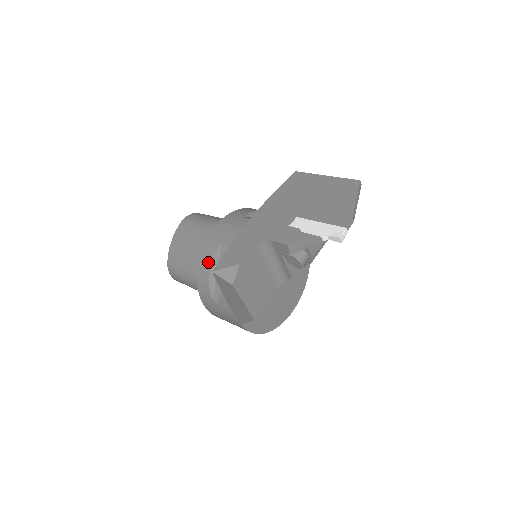
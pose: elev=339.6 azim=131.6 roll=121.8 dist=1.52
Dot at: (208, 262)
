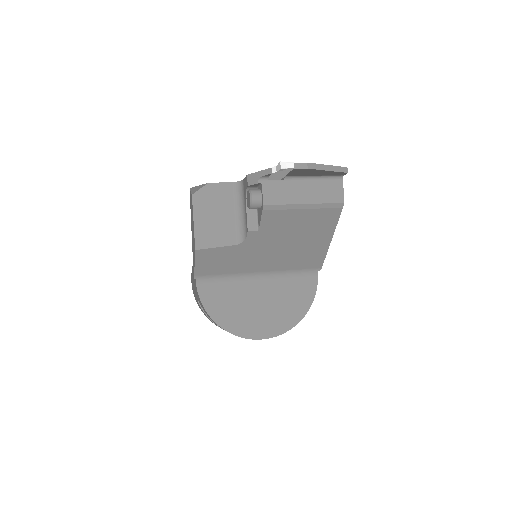
Dot at: occluded
